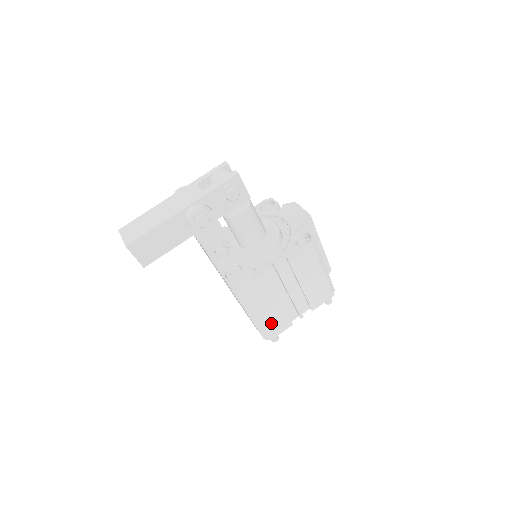
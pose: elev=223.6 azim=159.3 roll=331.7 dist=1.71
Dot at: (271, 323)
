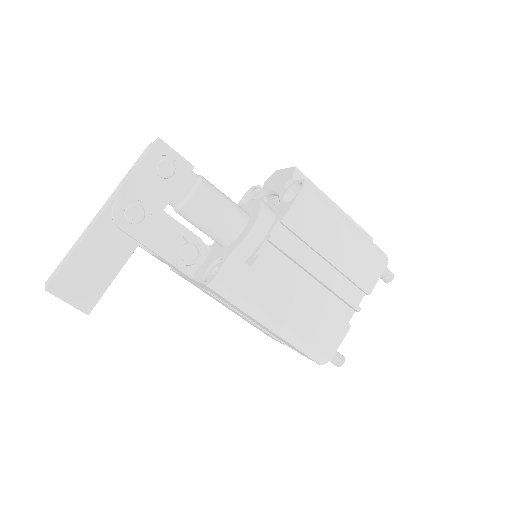
Dot at: (314, 333)
